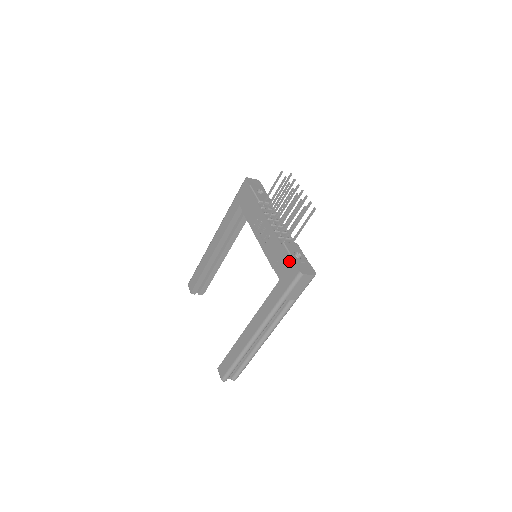
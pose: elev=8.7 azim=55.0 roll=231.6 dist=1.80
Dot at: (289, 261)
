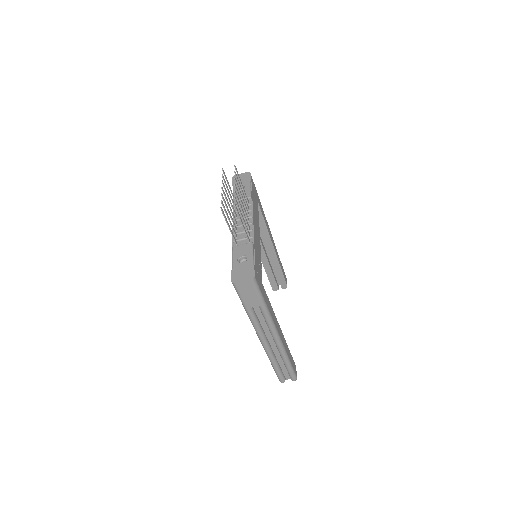
Dot at: occluded
